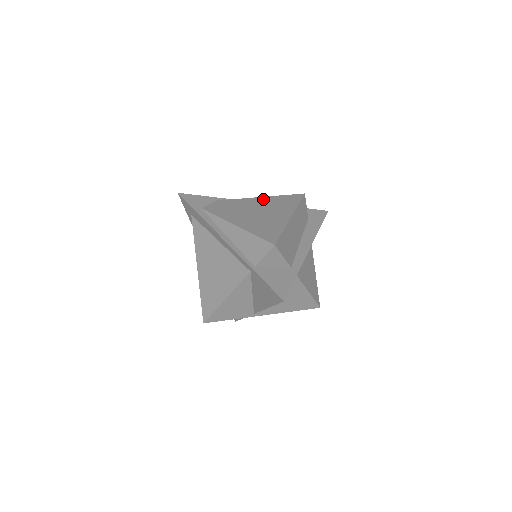
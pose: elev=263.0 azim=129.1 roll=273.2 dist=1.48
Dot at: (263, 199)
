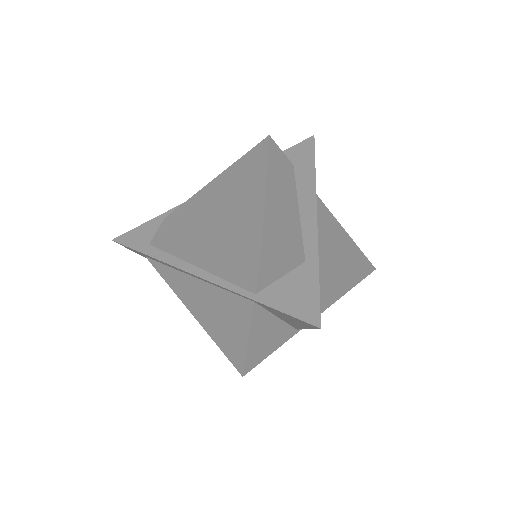
Dot at: (220, 179)
